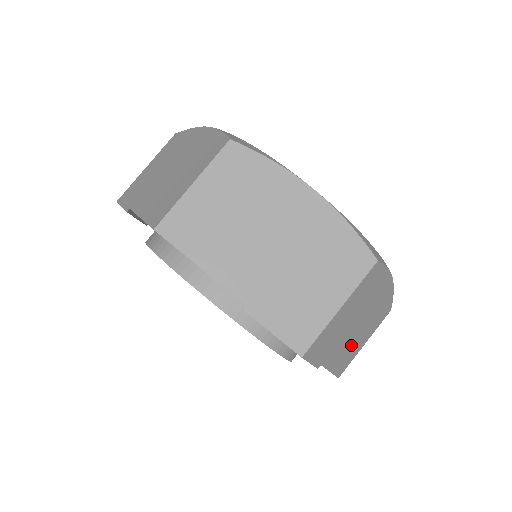
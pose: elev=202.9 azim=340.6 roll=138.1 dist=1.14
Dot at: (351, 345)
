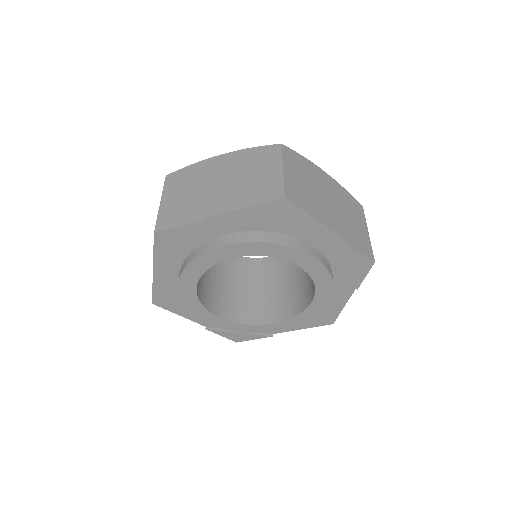
Dot at: occluded
